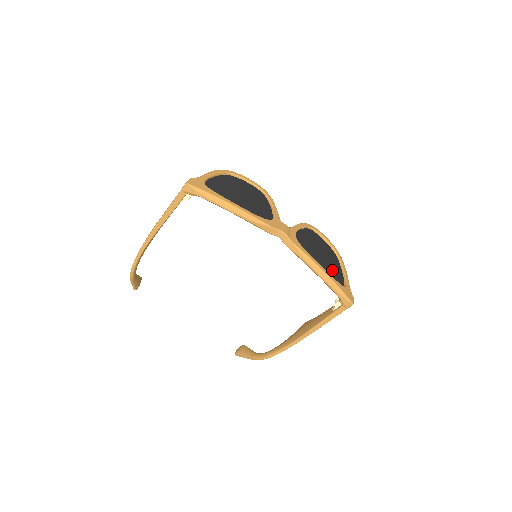
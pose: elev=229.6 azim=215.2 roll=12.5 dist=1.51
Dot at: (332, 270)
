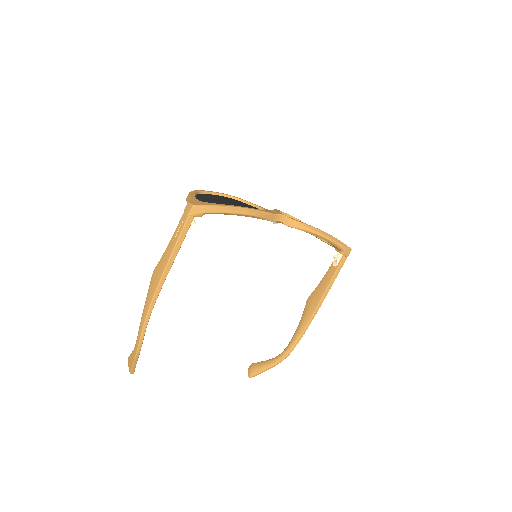
Dot at: occluded
